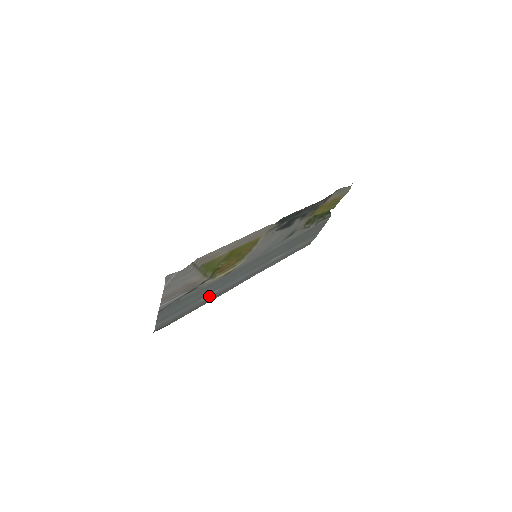
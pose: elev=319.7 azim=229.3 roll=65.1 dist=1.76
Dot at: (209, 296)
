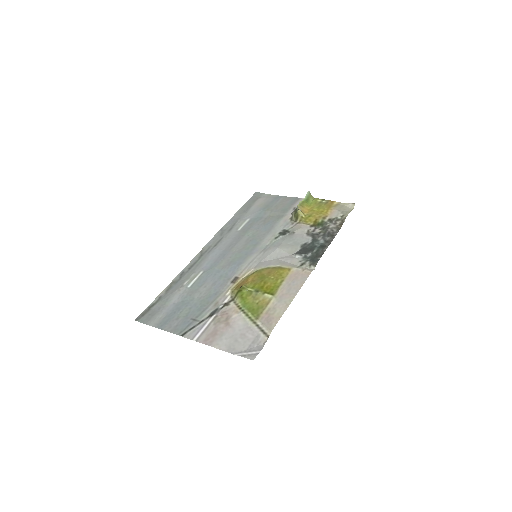
Dot at: (191, 277)
